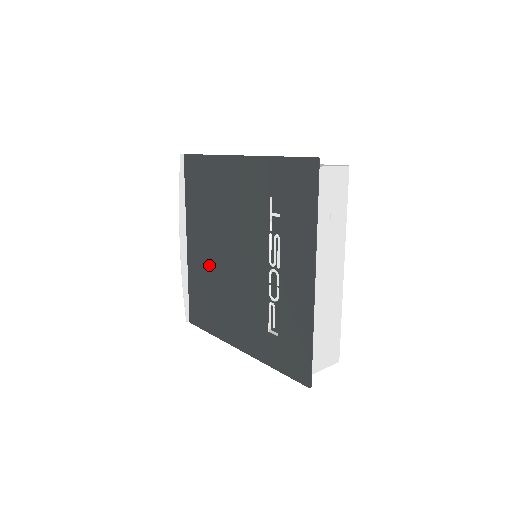
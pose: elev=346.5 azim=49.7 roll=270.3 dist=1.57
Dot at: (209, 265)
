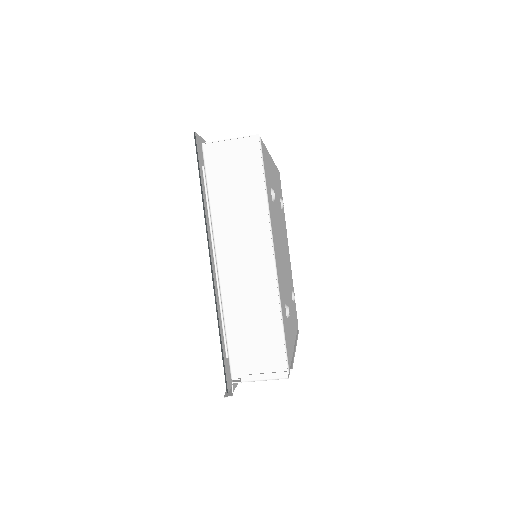
Dot at: occluded
